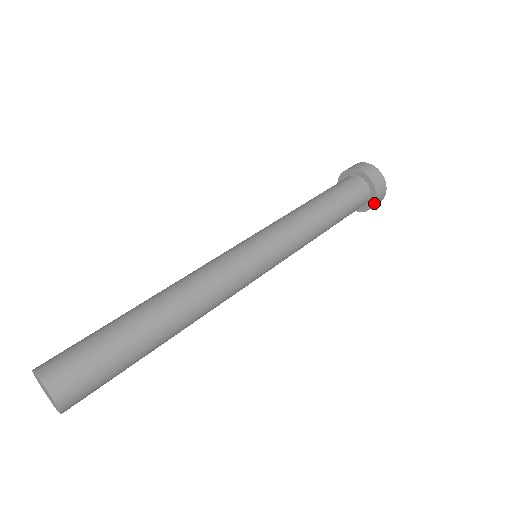
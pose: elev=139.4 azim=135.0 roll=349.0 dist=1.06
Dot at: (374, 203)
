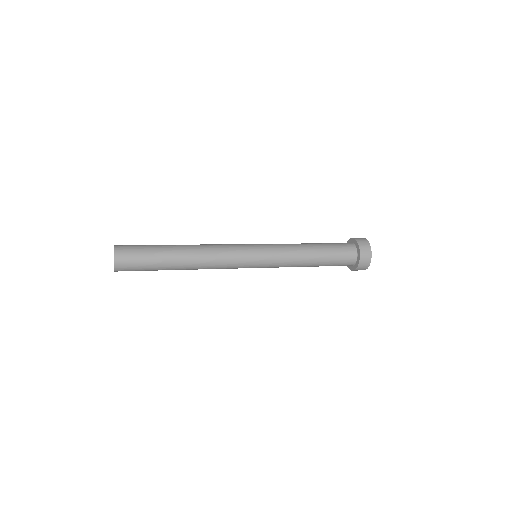
Dot at: (355, 269)
